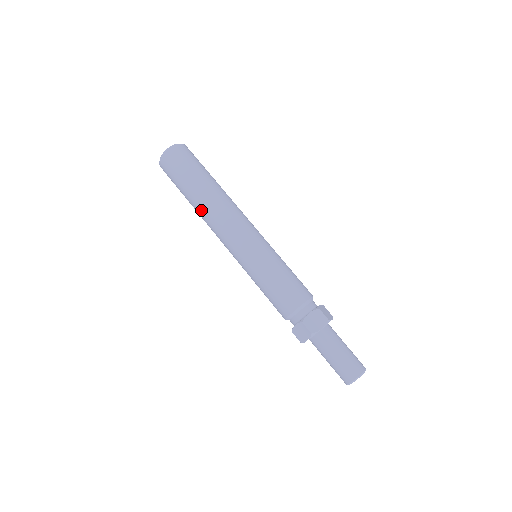
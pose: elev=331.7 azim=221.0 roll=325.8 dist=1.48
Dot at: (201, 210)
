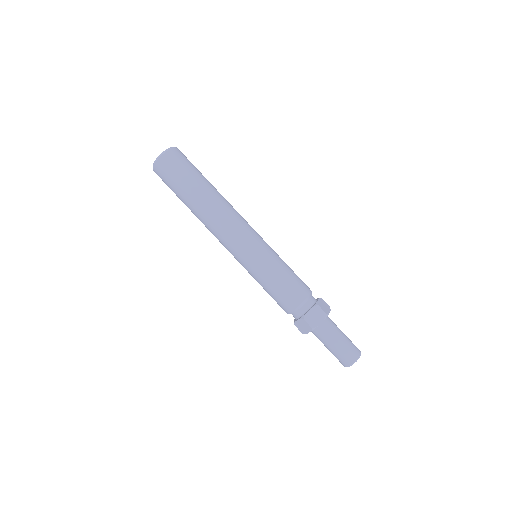
Dot at: (210, 205)
